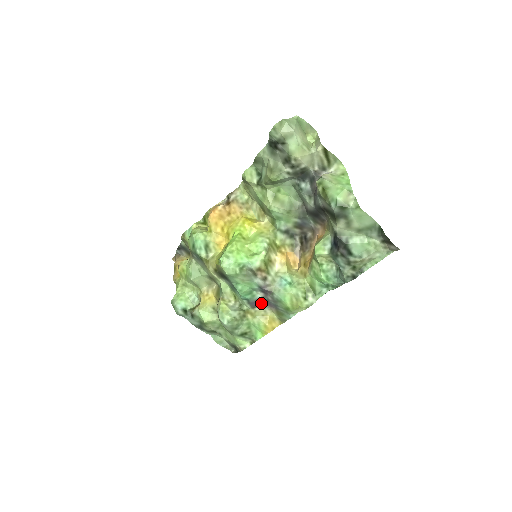
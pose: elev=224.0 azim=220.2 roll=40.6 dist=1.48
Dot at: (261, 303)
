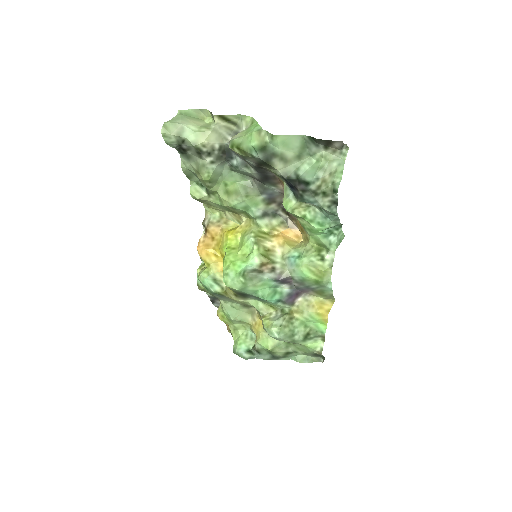
Dot at: (295, 295)
